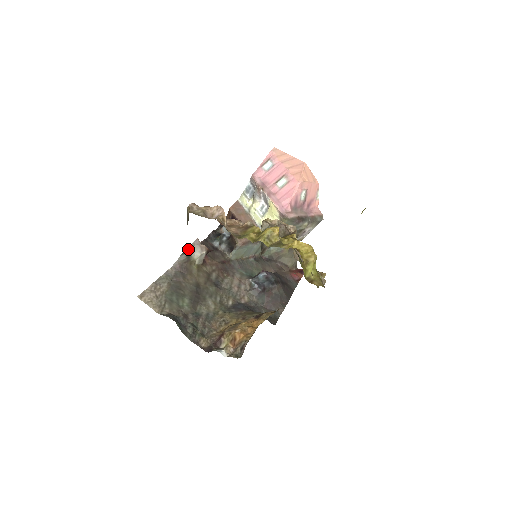
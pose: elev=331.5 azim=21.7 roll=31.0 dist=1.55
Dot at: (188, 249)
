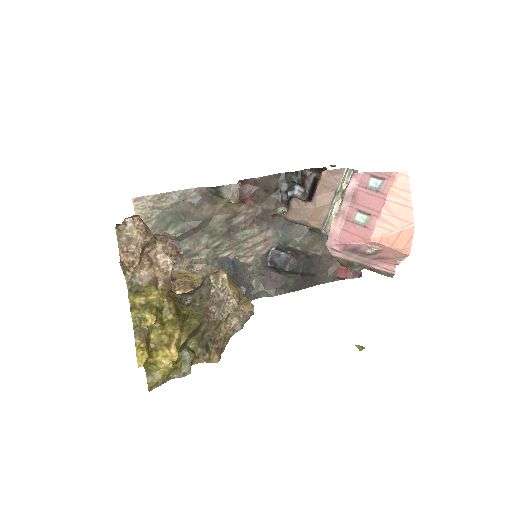
Dot at: (221, 187)
